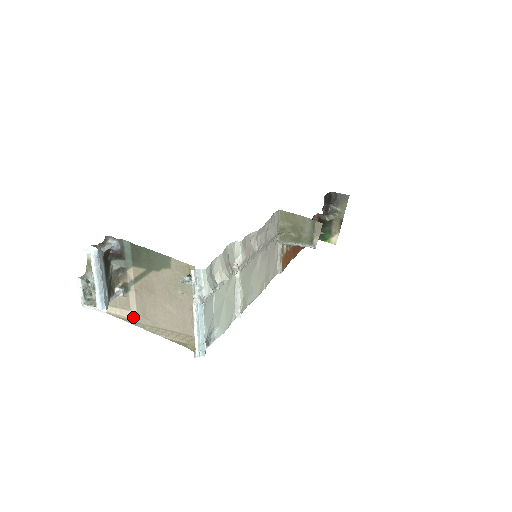
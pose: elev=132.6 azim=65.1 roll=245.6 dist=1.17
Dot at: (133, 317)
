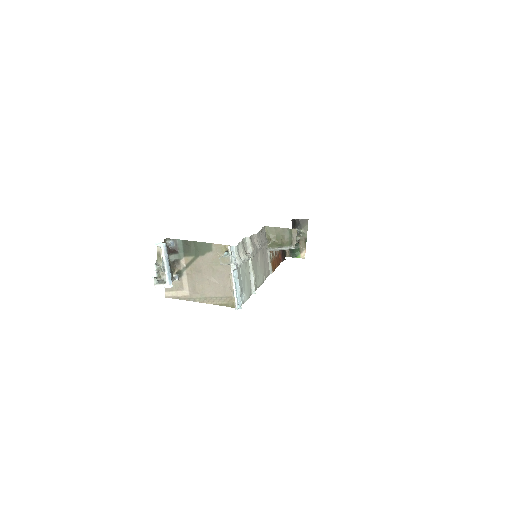
Dot at: (186, 295)
